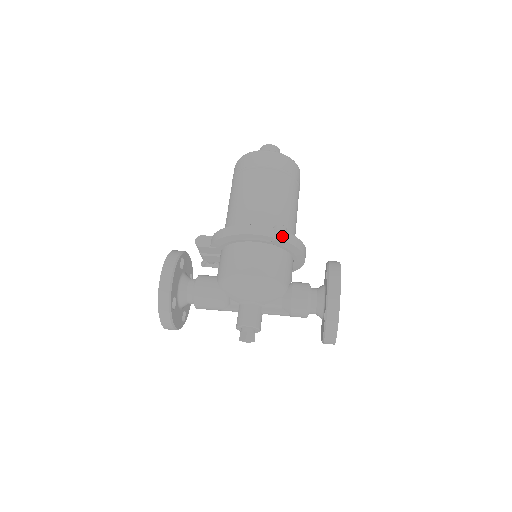
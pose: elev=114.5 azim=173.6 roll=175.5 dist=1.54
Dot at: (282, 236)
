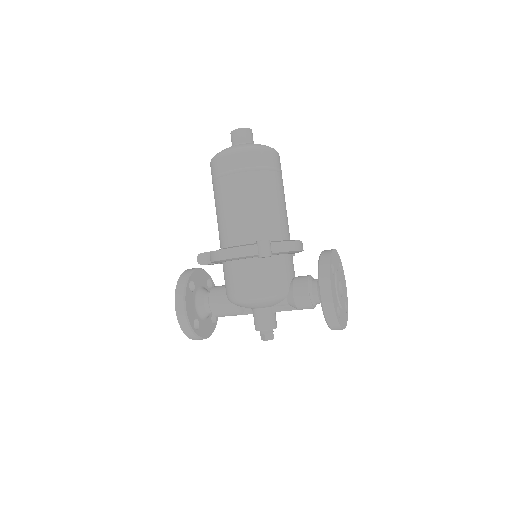
Dot at: (266, 252)
